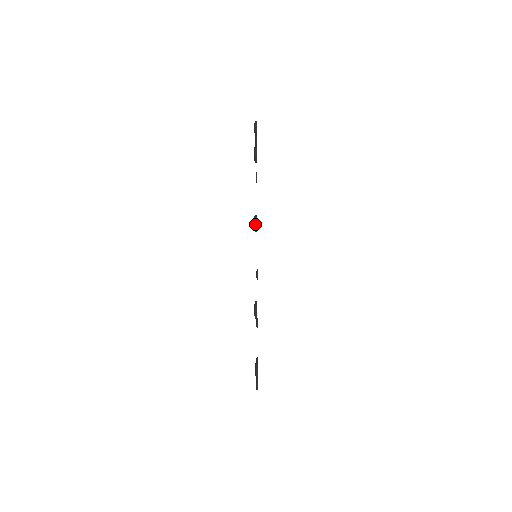
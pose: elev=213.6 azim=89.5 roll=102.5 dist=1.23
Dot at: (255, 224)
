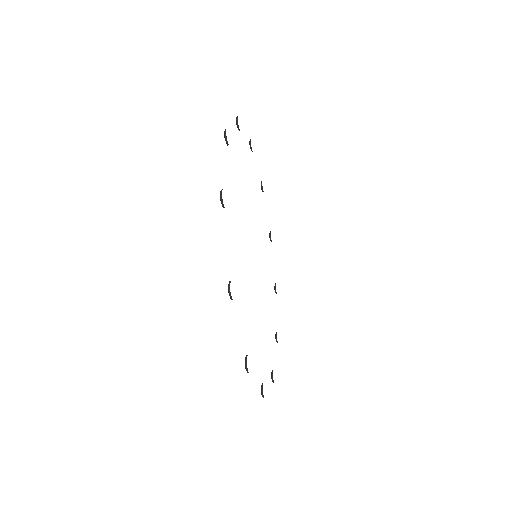
Dot at: (225, 131)
